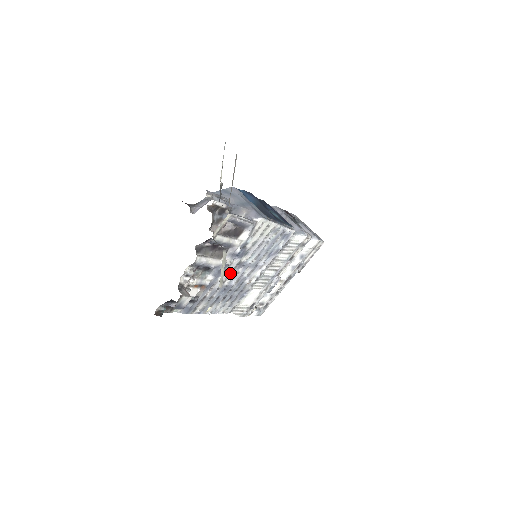
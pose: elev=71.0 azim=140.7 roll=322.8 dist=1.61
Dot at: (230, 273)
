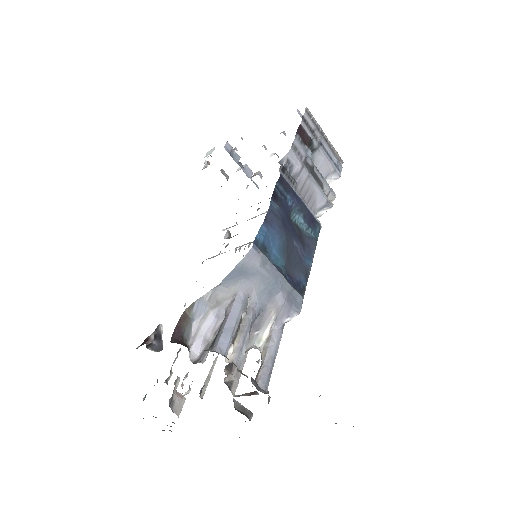
Dot at: occluded
